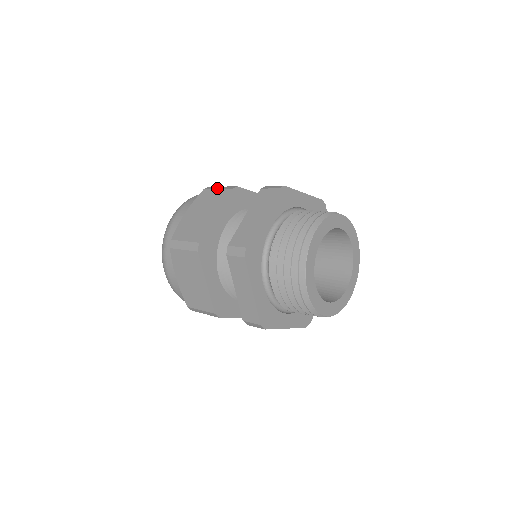
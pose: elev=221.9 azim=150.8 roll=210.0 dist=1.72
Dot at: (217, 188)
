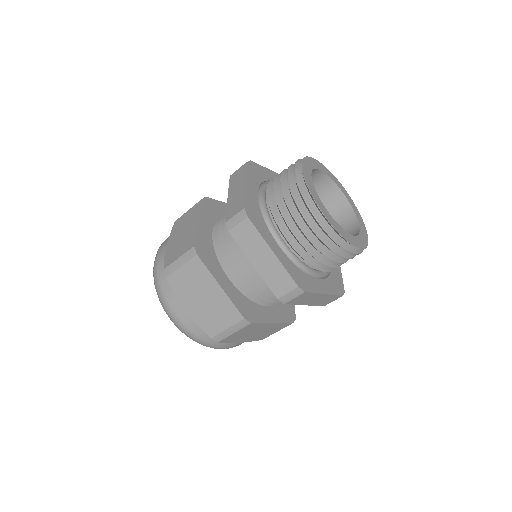
Dot at: occluded
